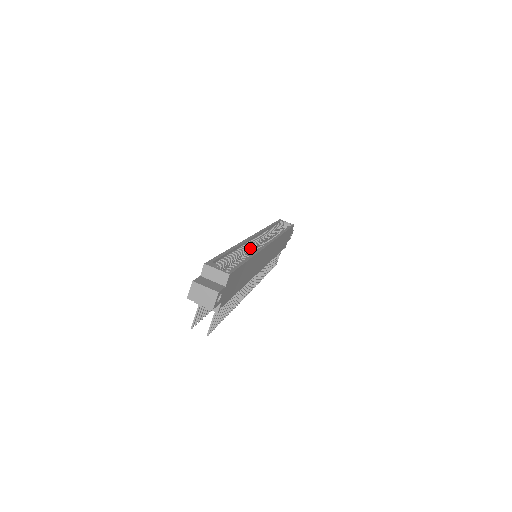
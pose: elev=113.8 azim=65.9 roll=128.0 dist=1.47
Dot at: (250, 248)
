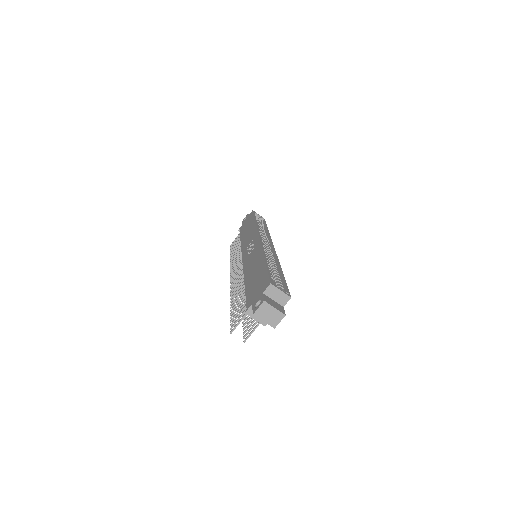
Dot at: occluded
